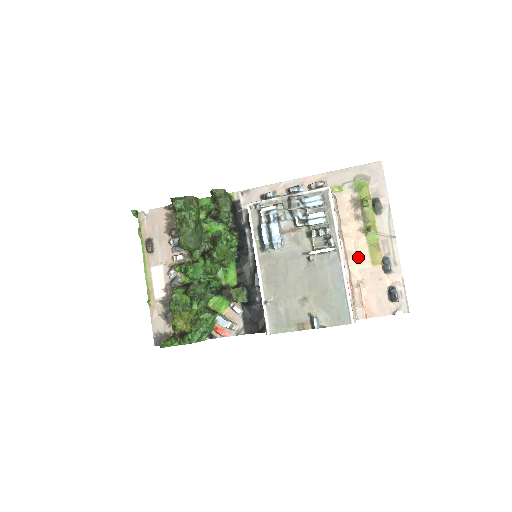
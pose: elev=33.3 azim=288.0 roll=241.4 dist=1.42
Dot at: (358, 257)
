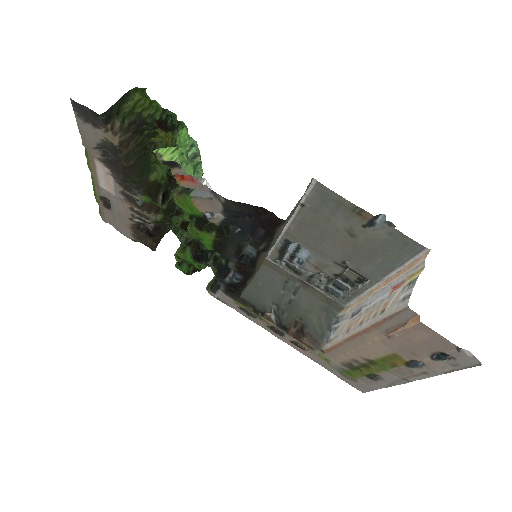
Dot at: (372, 346)
